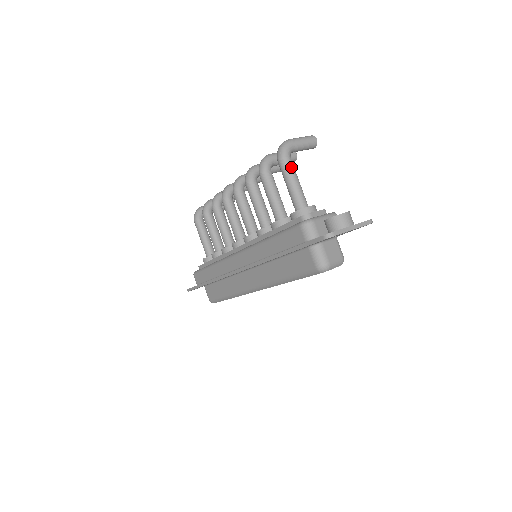
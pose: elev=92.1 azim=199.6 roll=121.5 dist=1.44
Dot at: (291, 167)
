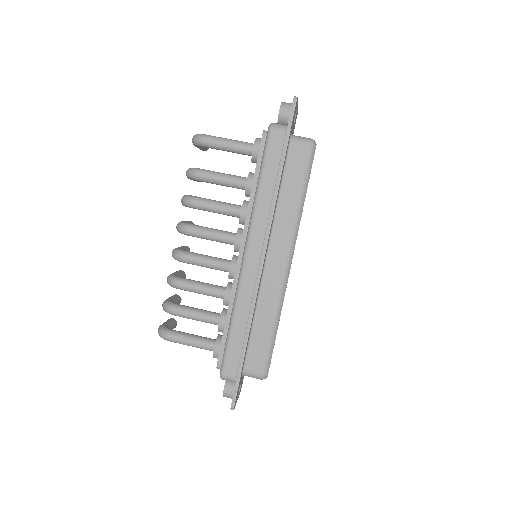
Dot at: (217, 137)
